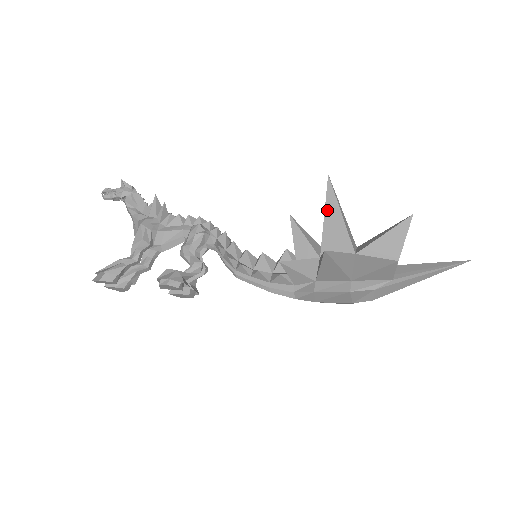
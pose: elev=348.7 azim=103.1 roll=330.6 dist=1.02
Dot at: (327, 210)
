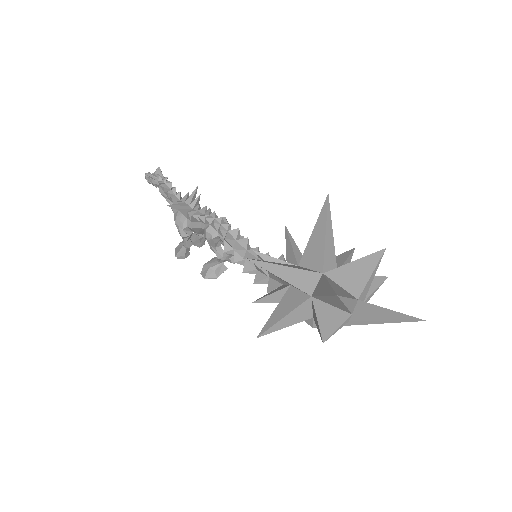
Dot at: occluded
